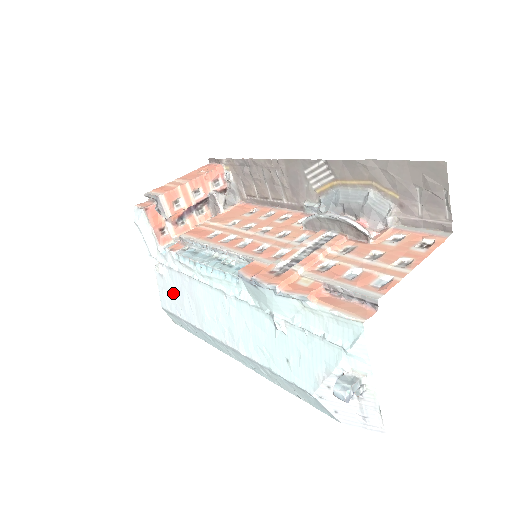
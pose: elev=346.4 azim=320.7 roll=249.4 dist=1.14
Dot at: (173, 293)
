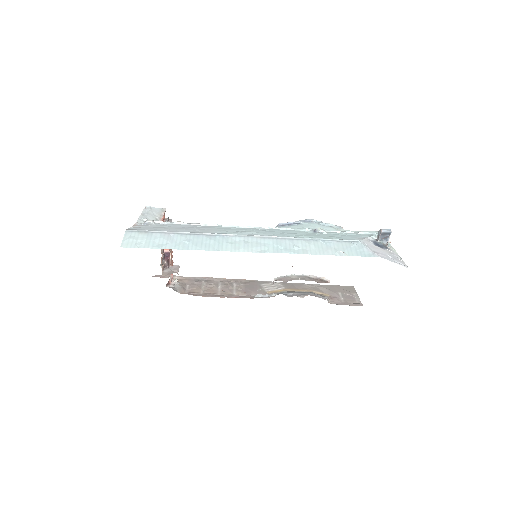
Dot at: (165, 228)
